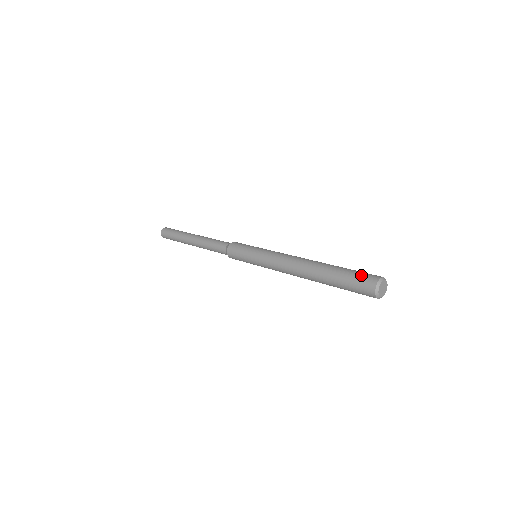
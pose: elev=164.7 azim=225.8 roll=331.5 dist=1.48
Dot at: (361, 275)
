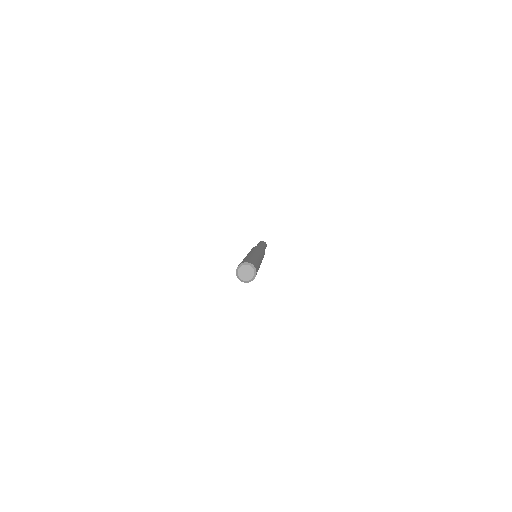
Dot at: (253, 261)
